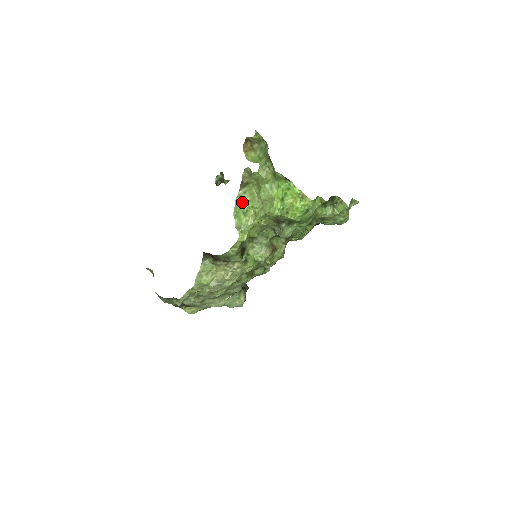
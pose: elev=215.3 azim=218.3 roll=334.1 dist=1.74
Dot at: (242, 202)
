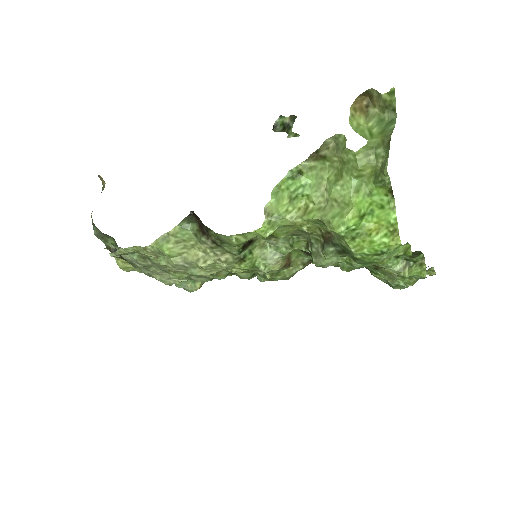
Dot at: (298, 180)
